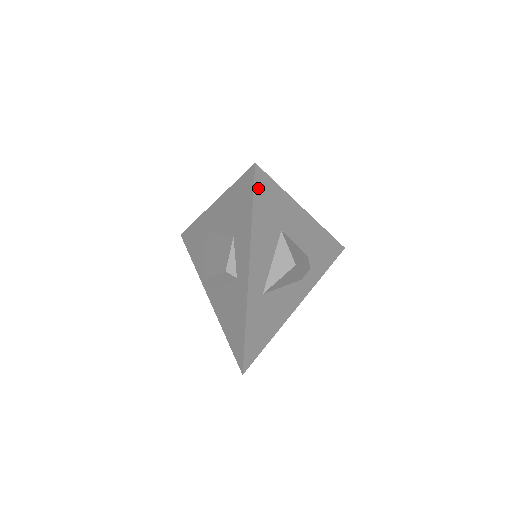
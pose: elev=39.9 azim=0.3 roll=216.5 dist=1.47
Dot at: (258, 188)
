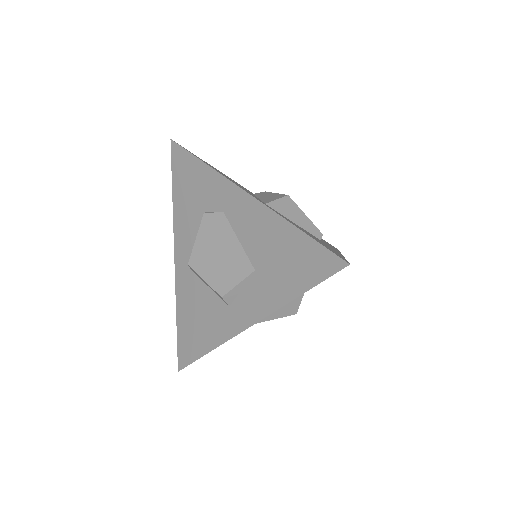
Dot at: occluded
